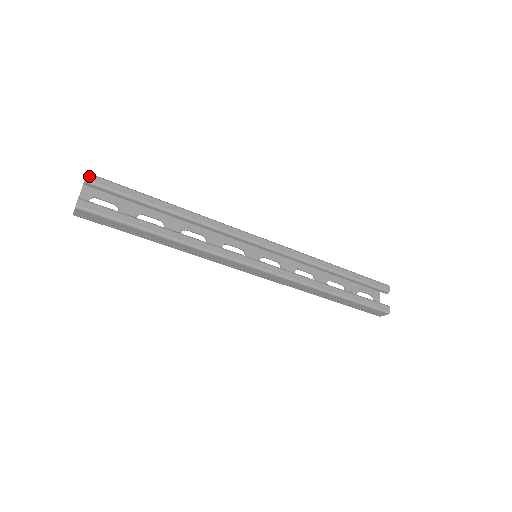
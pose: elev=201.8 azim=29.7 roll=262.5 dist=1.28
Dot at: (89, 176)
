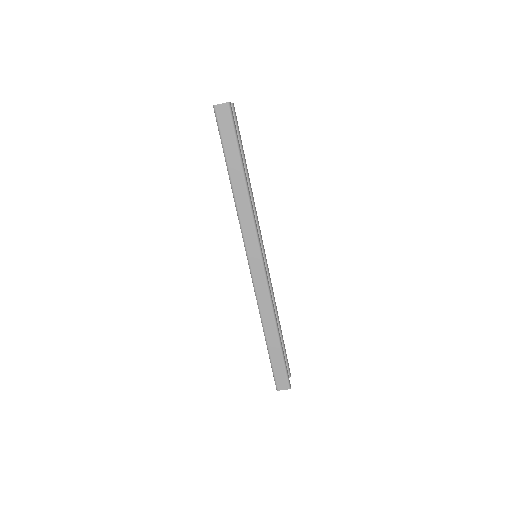
Dot at: occluded
